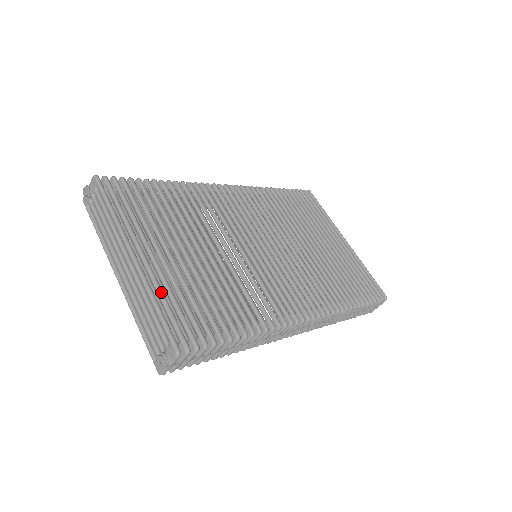
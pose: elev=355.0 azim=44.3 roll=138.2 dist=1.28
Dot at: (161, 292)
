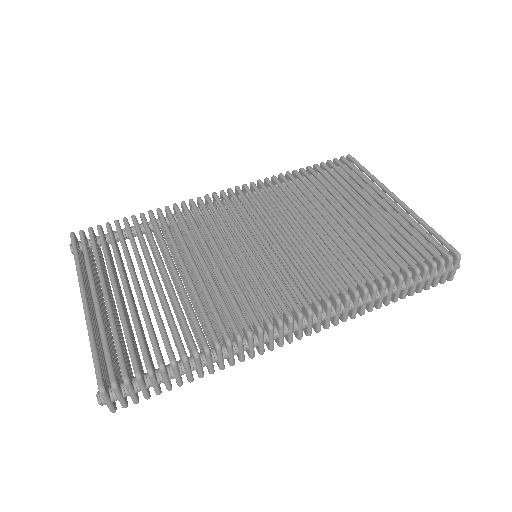
Dot at: (101, 328)
